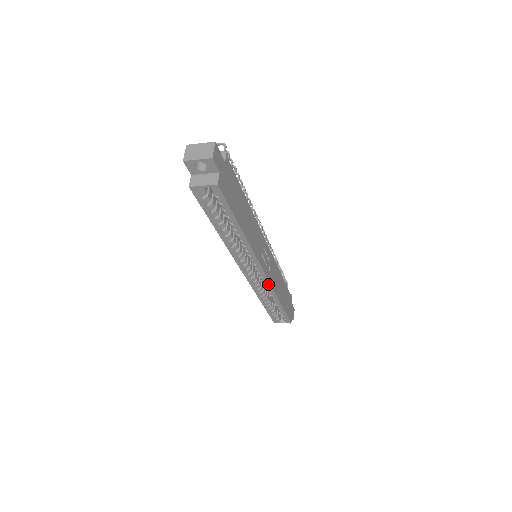
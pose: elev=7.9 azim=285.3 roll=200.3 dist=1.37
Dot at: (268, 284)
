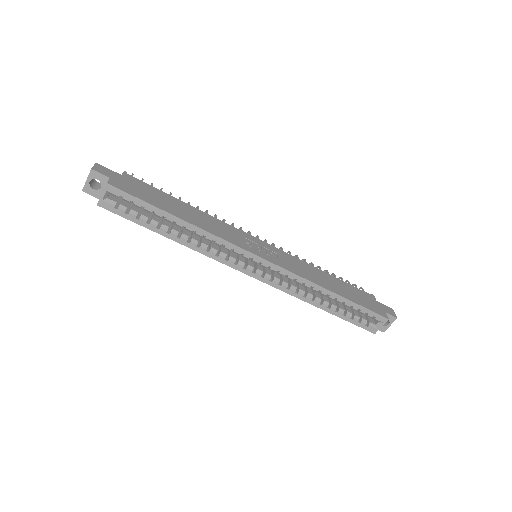
Dot at: (286, 272)
